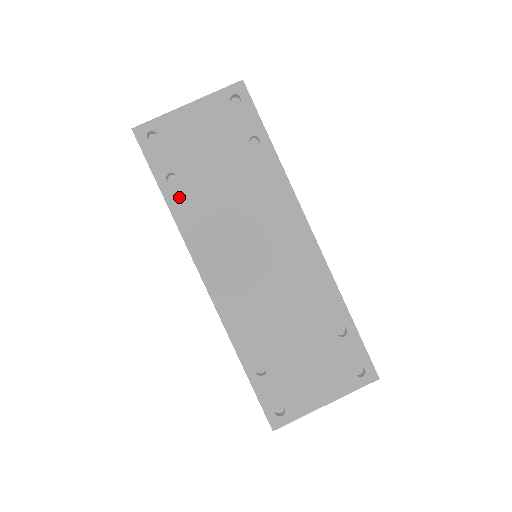
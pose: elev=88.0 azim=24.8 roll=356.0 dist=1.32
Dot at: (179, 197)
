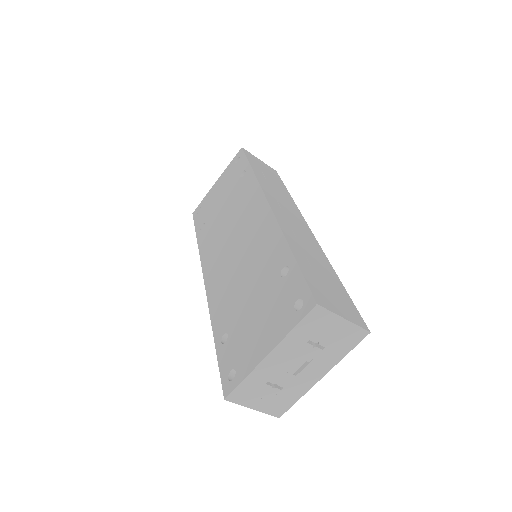
Dot at: (203, 235)
